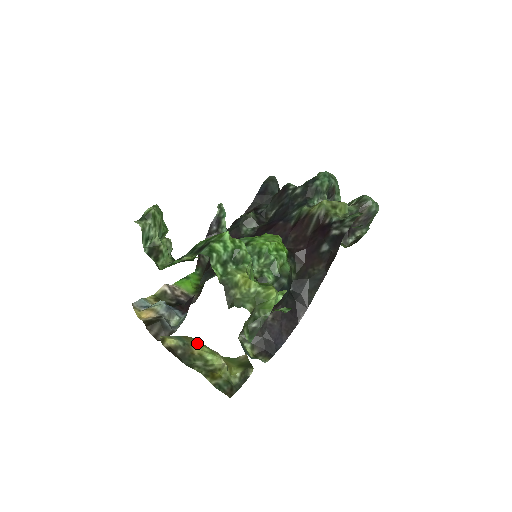
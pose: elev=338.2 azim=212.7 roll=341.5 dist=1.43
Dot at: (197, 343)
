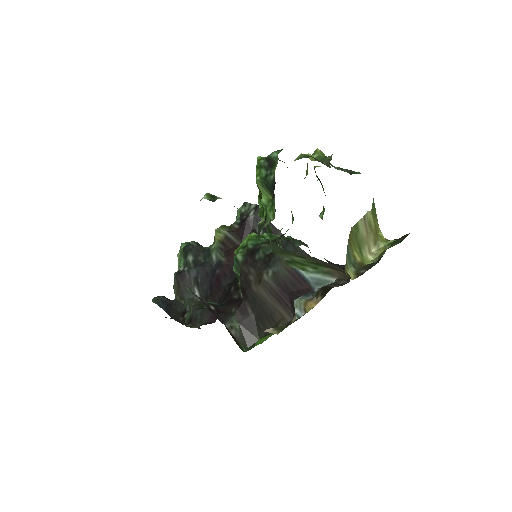
Dot at: (354, 247)
